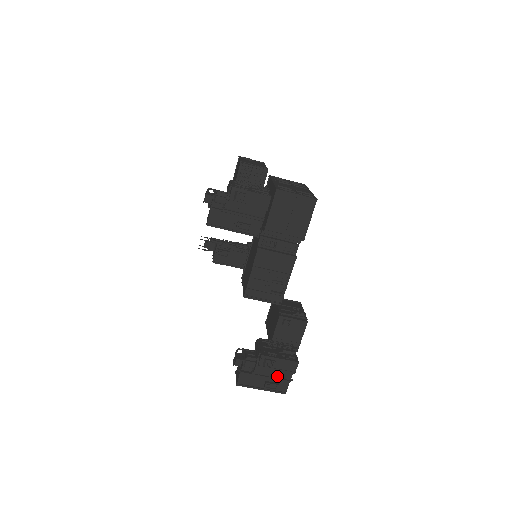
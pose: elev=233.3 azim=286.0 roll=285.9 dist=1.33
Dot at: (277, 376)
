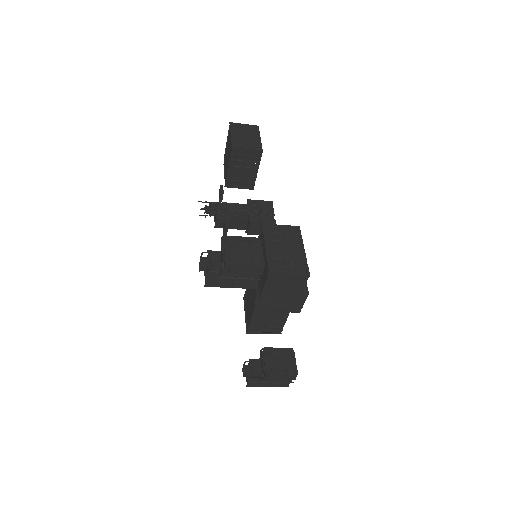
Dot at: occluded
